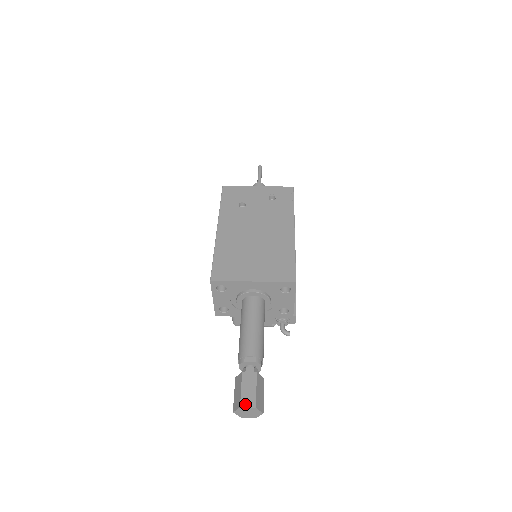
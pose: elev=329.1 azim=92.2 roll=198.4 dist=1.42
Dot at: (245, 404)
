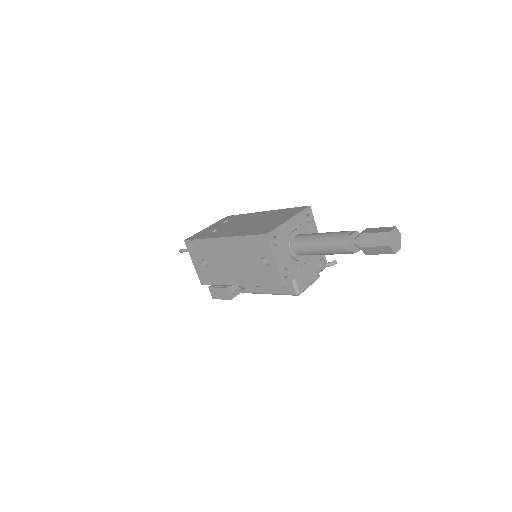
Dot at: (389, 230)
